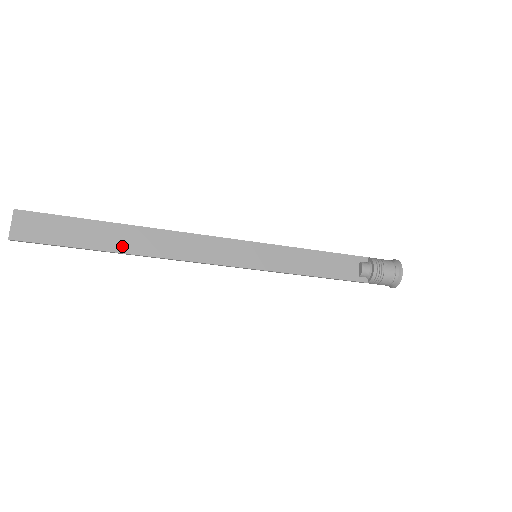
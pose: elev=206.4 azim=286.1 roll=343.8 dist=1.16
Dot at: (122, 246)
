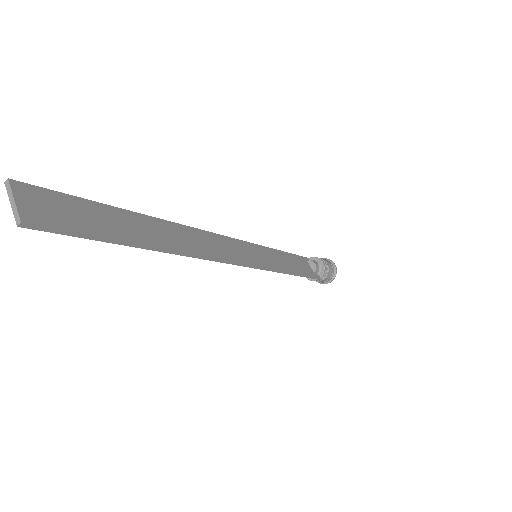
Dot at: (159, 240)
